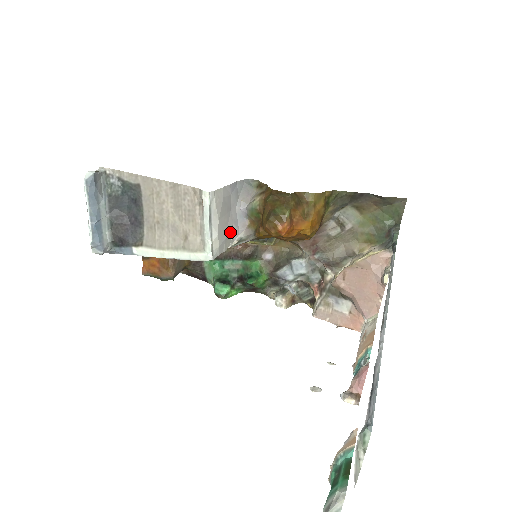
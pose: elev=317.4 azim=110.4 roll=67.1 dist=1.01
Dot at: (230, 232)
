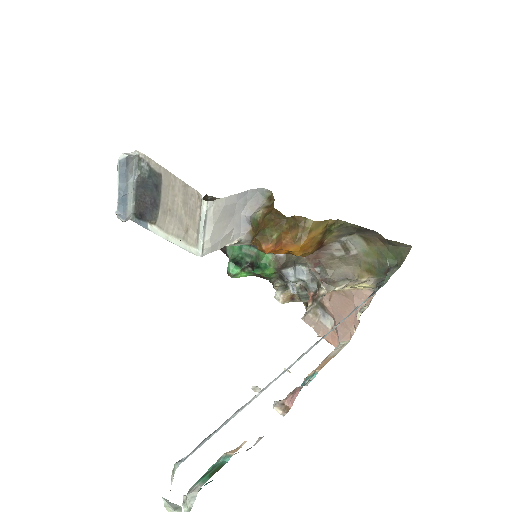
Dot at: (229, 234)
